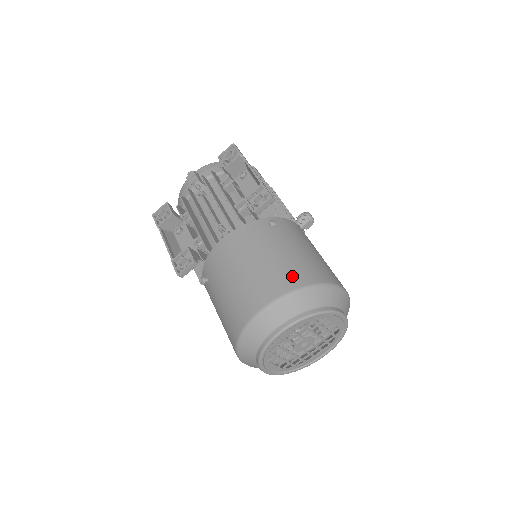
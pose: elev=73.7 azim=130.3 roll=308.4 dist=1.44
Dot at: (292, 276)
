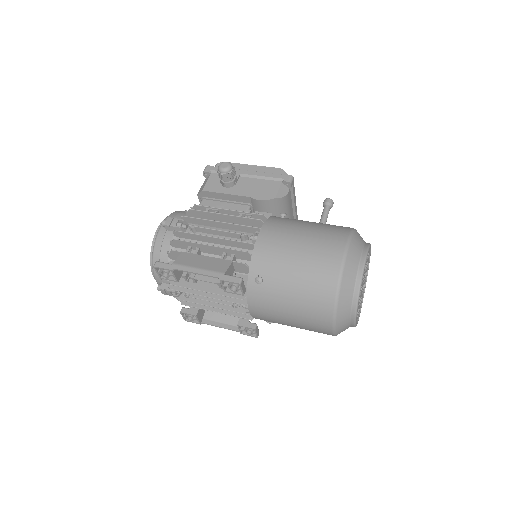
Dot at: (321, 303)
